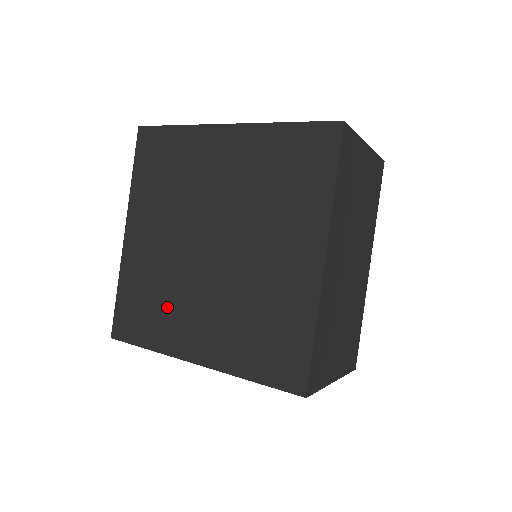
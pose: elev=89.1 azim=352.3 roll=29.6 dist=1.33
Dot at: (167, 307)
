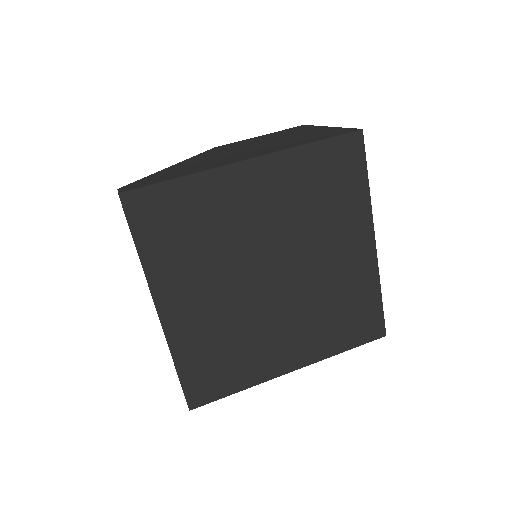
Dot at: (246, 349)
